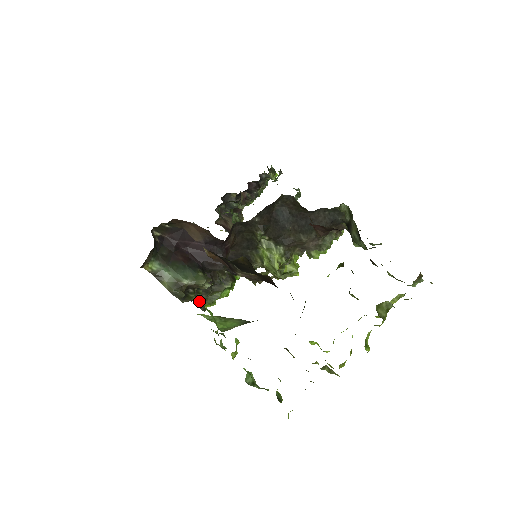
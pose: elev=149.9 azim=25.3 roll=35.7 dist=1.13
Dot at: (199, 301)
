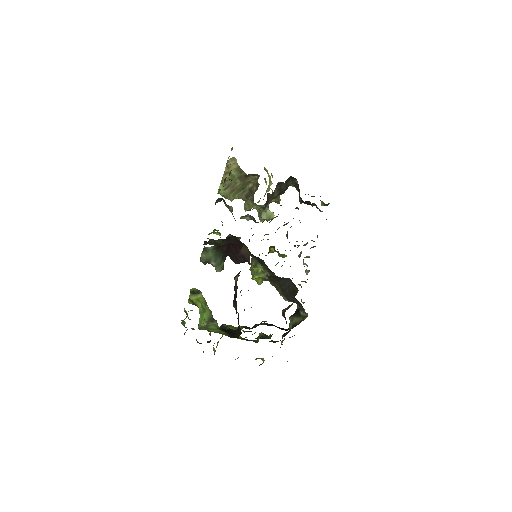
Dot at: (207, 243)
